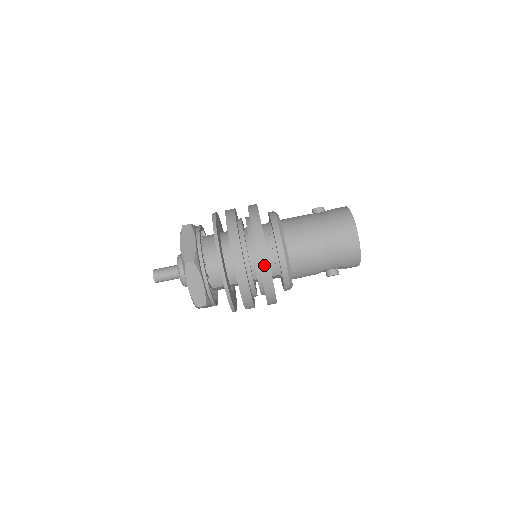
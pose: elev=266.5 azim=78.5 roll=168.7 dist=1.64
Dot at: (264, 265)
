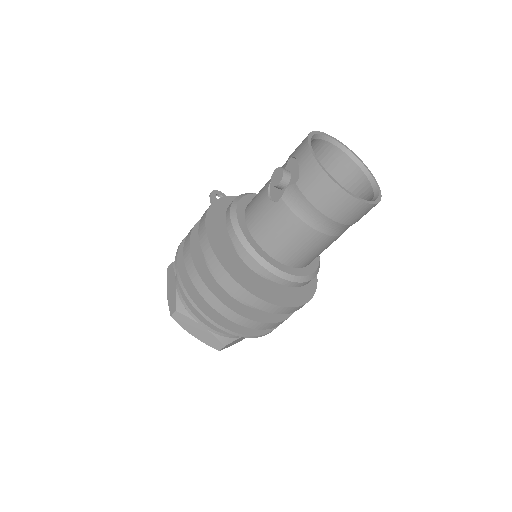
Dot at: (291, 311)
